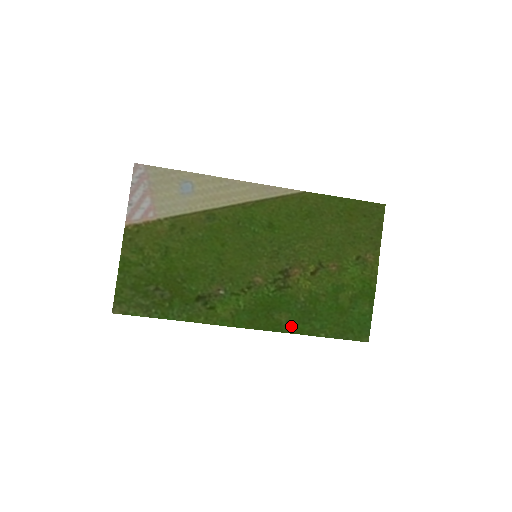
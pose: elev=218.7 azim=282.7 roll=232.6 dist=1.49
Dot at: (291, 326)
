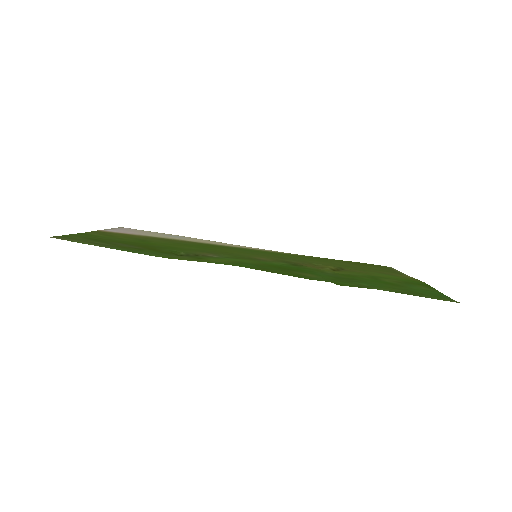
Dot at: (324, 279)
